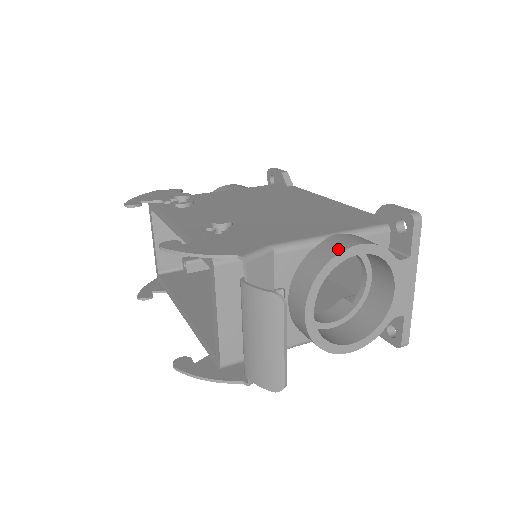
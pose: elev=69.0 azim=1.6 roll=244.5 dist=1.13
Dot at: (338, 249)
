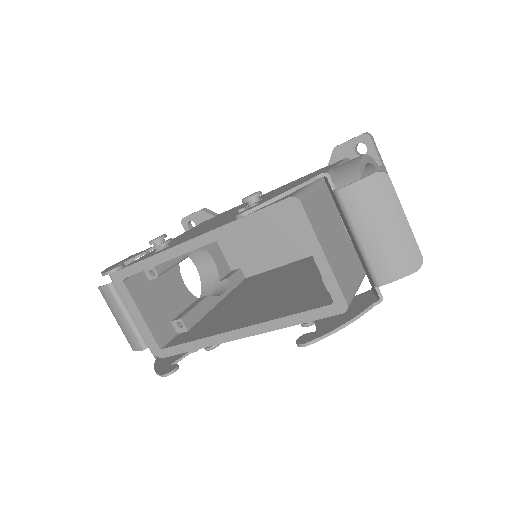
Dot at: (355, 163)
